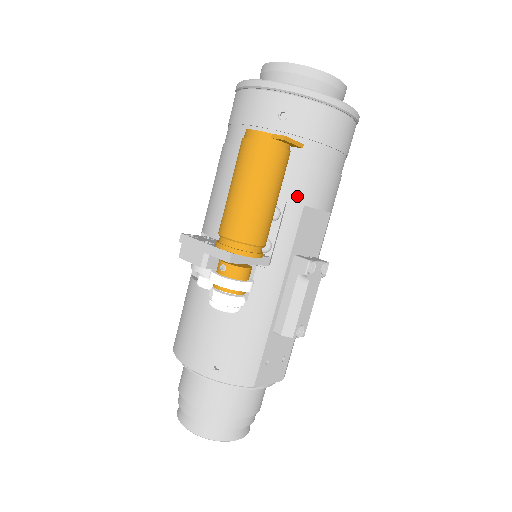
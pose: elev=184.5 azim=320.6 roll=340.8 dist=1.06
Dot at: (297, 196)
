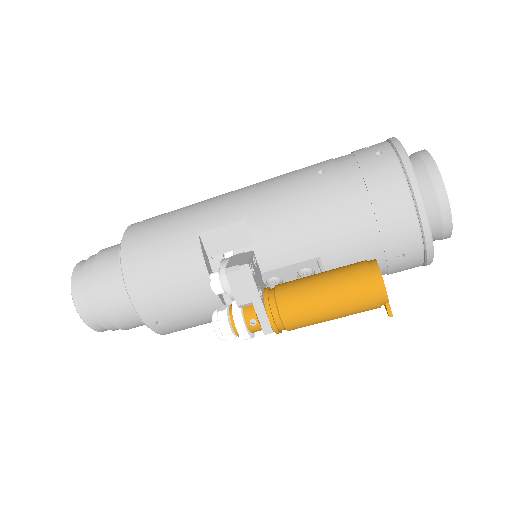
Dot at: occluded
